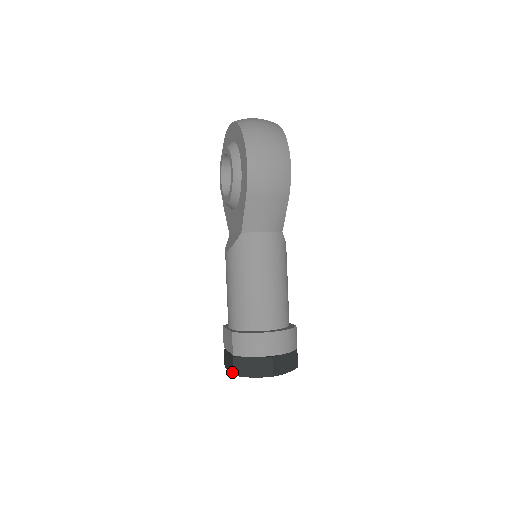
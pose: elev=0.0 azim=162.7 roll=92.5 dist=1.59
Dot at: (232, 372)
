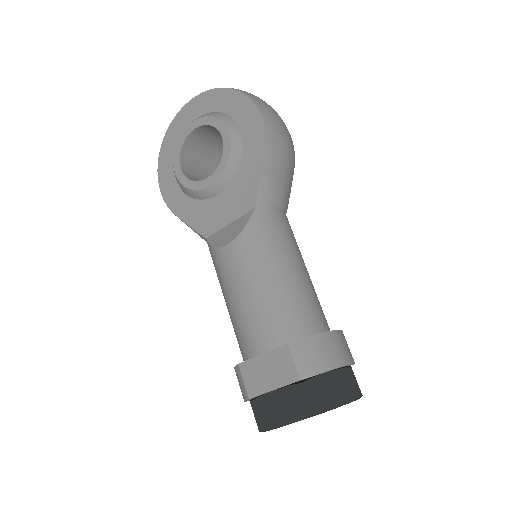
Dot at: (303, 412)
